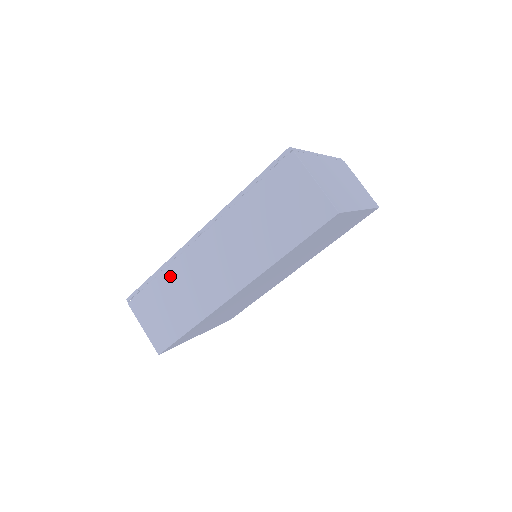
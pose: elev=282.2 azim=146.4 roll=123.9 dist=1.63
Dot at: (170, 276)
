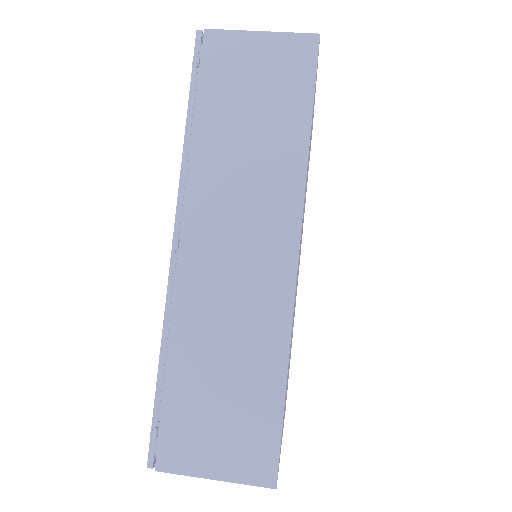
Dot at: (186, 345)
